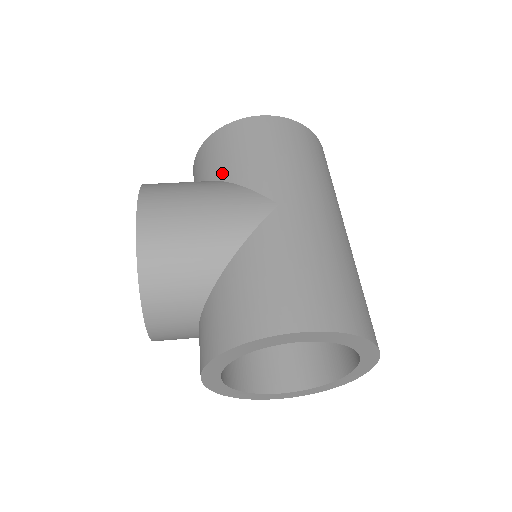
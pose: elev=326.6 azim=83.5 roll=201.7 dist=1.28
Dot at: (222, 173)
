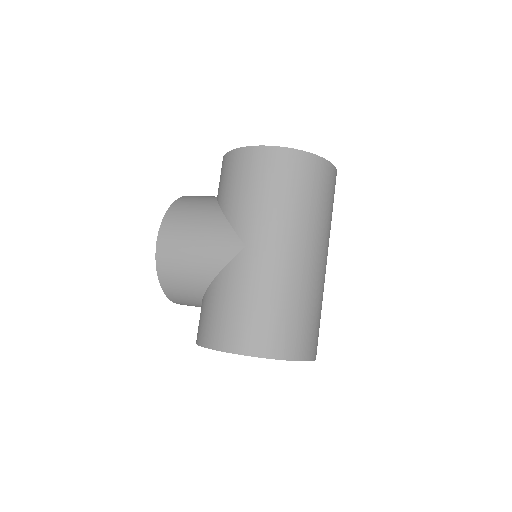
Dot at: (222, 201)
